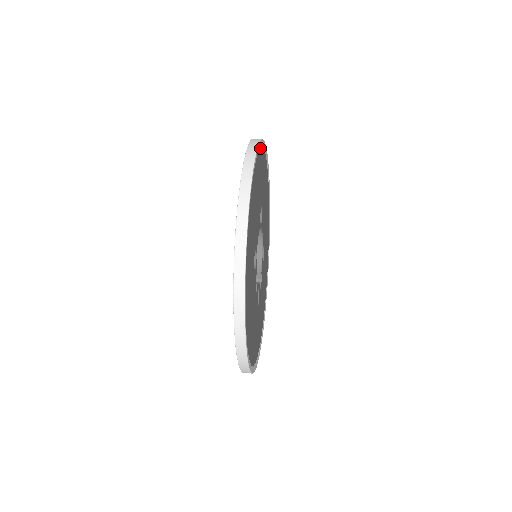
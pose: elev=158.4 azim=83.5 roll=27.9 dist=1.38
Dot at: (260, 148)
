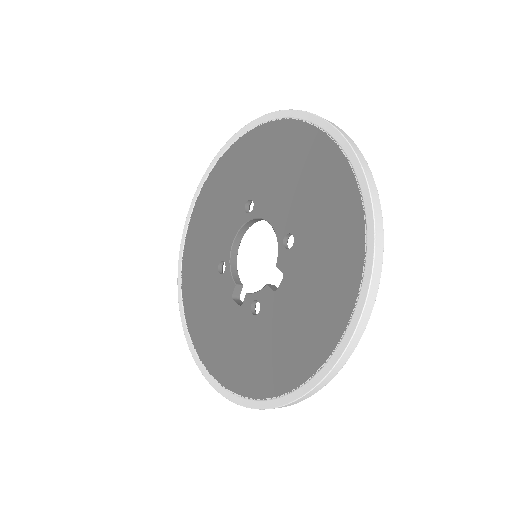
Dot at: occluded
